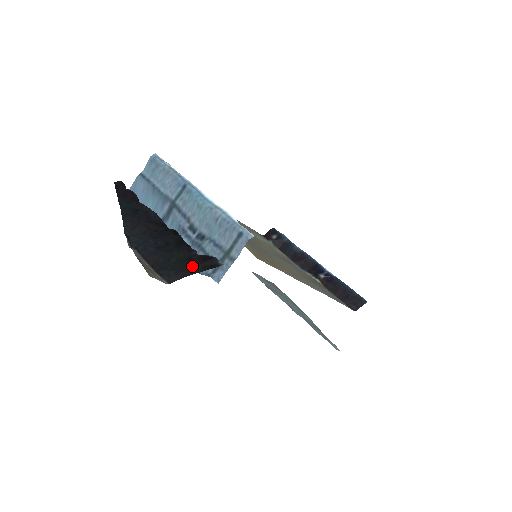
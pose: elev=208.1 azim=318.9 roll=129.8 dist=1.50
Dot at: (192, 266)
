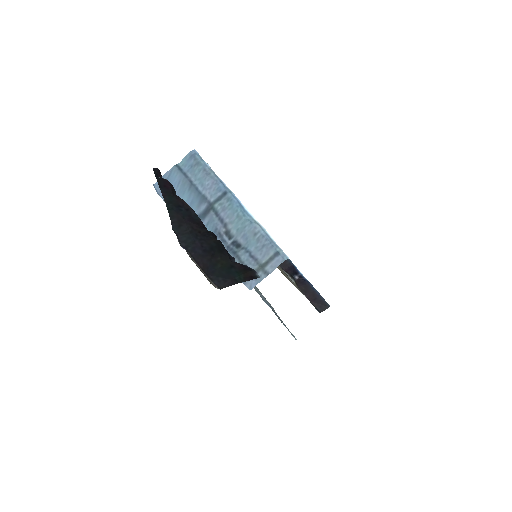
Dot at: (236, 275)
